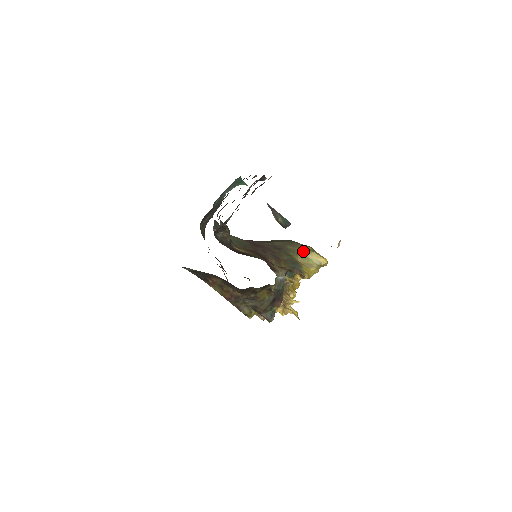
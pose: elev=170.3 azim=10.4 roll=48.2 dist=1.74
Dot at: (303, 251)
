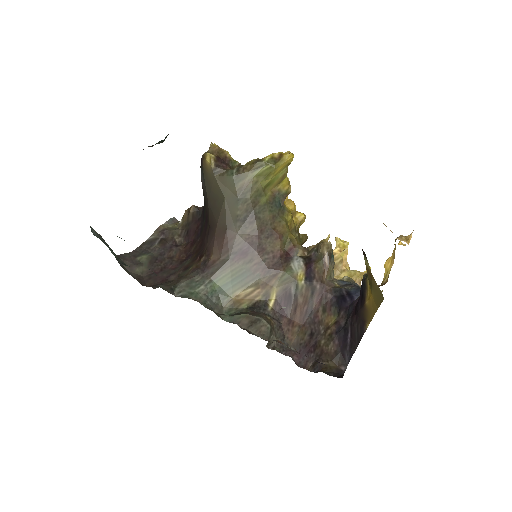
Dot at: (265, 180)
